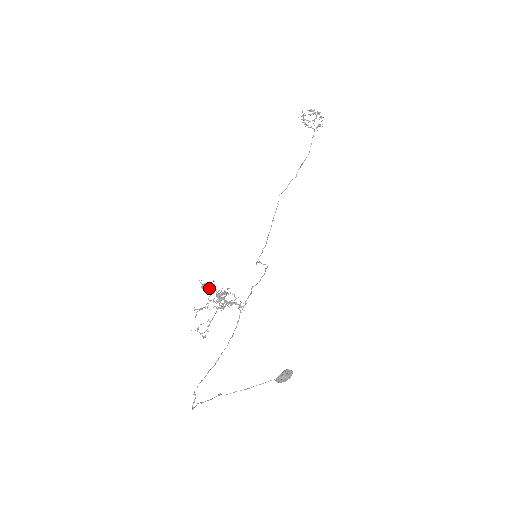
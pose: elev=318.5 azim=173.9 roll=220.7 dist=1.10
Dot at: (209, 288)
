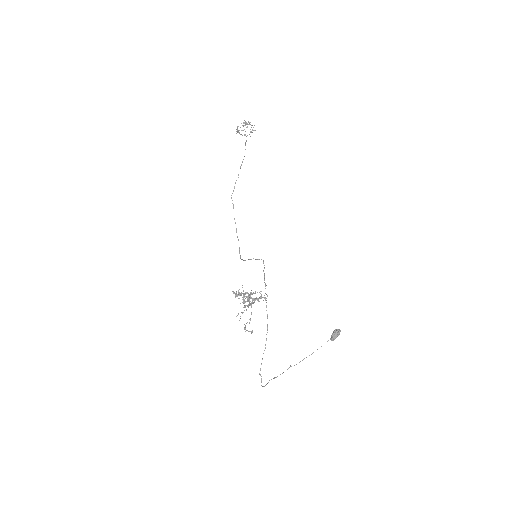
Dot at: occluded
